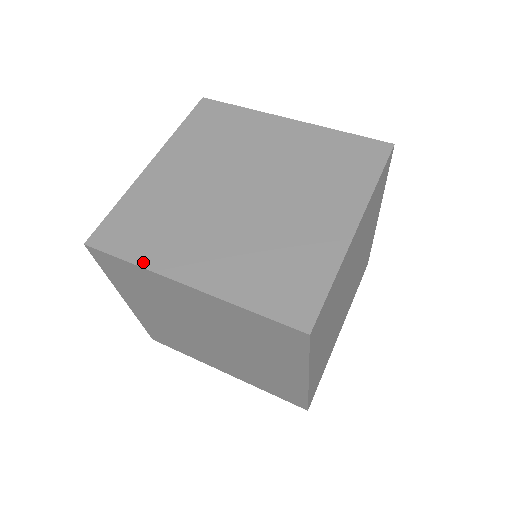
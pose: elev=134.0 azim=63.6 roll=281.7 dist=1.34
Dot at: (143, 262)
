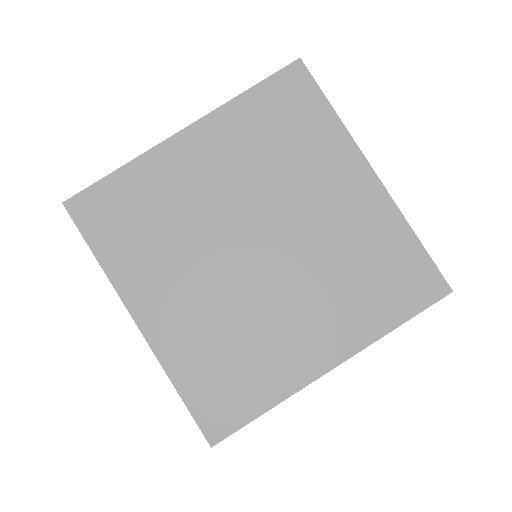
Dot at: (278, 397)
